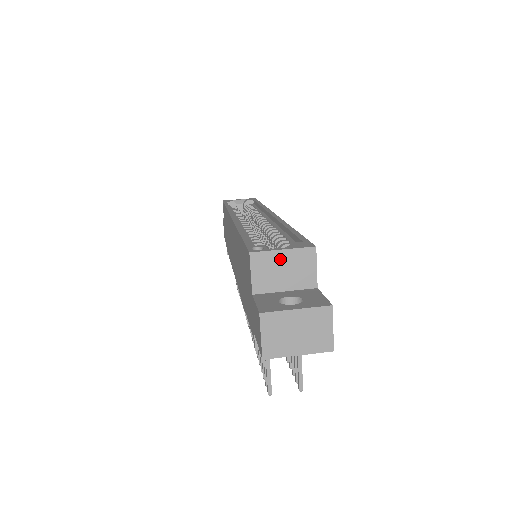
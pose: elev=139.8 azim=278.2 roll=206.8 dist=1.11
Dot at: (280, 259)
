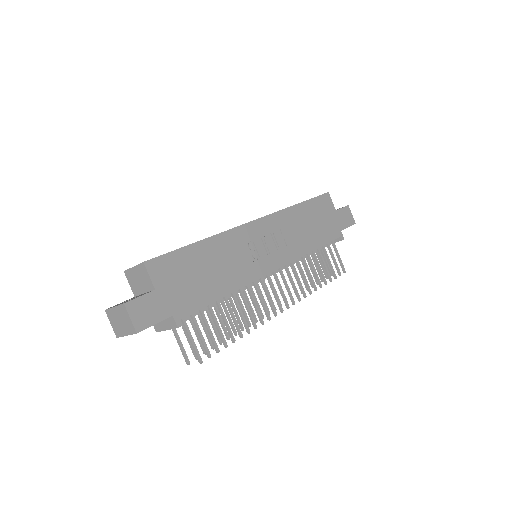
Dot at: (135, 273)
